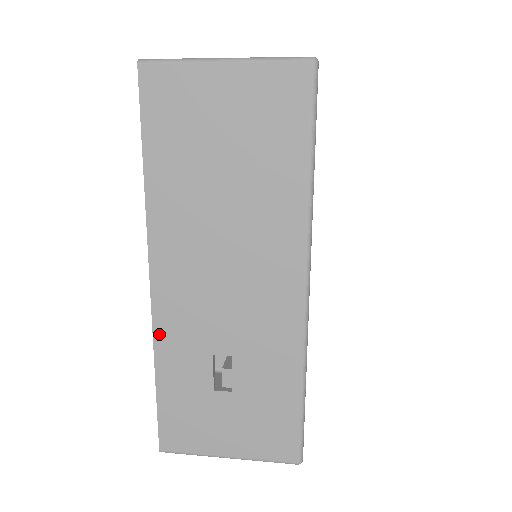
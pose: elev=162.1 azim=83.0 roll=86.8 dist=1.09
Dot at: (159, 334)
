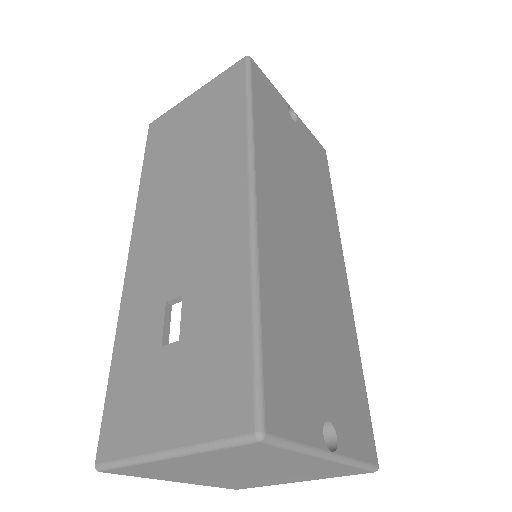
Dot at: (125, 301)
